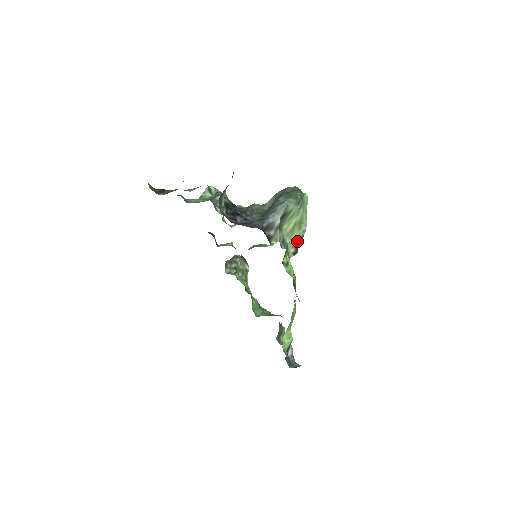
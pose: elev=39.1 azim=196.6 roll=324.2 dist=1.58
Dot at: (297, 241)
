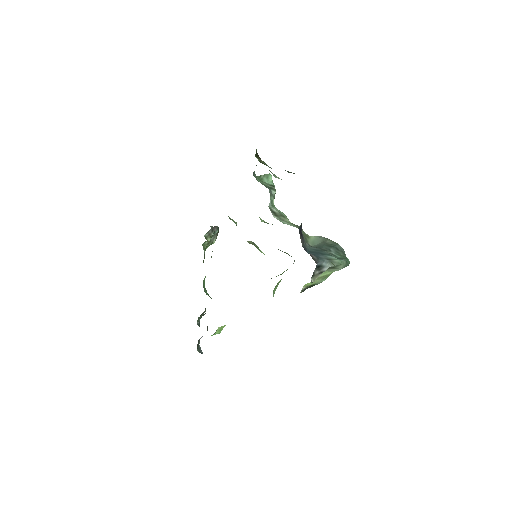
Dot at: (312, 285)
